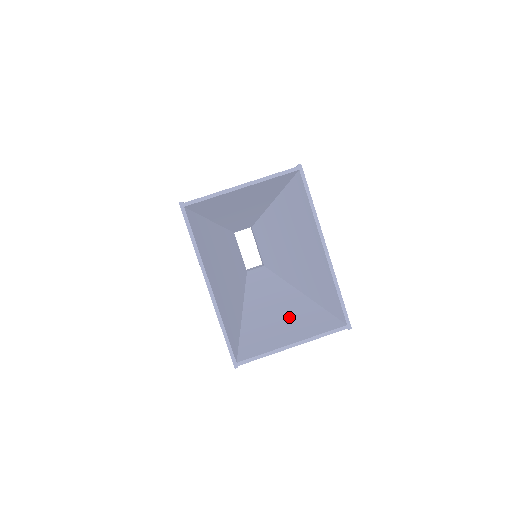
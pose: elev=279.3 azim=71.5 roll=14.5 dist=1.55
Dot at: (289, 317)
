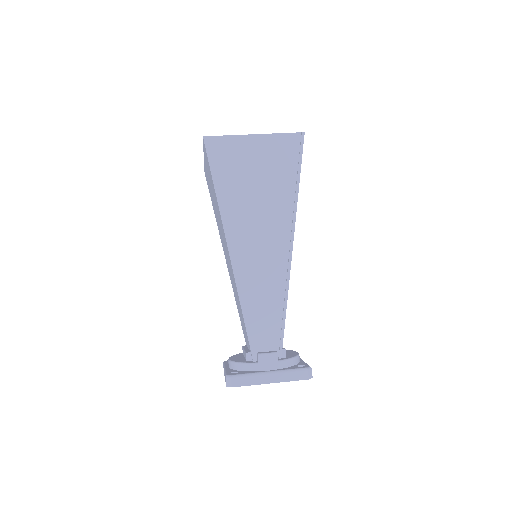
Dot at: (265, 186)
